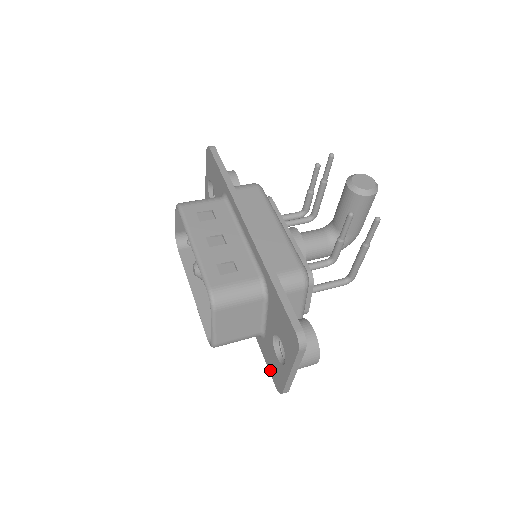
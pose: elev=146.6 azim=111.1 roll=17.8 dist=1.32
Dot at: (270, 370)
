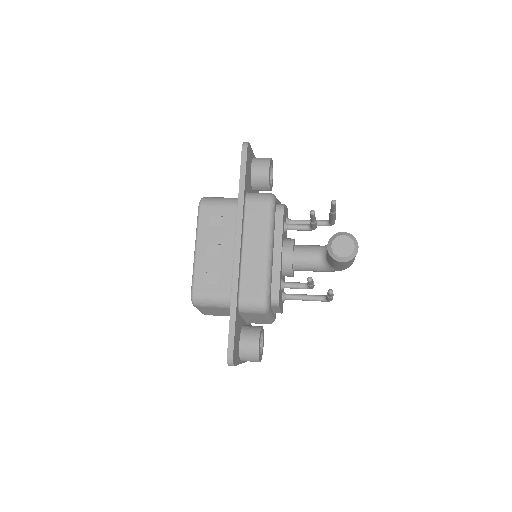
Dot at: occluded
